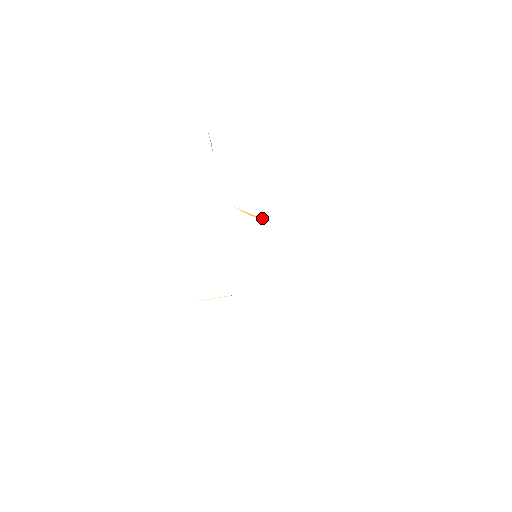
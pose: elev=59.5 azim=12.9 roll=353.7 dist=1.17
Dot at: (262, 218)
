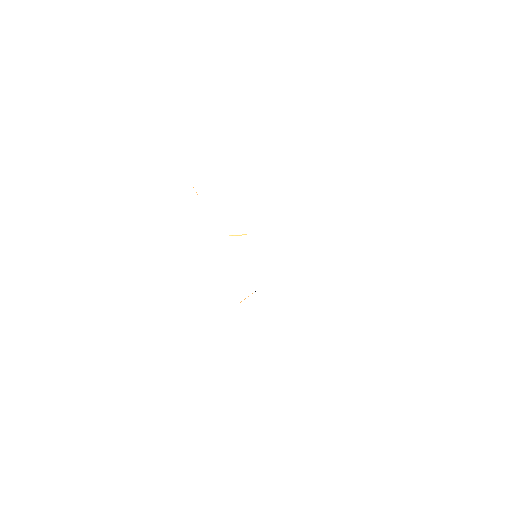
Dot at: occluded
